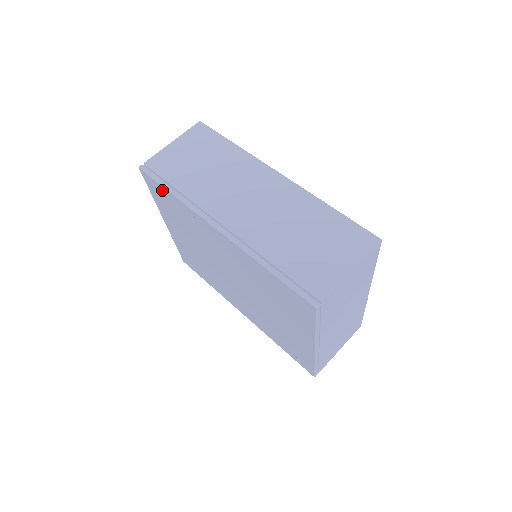
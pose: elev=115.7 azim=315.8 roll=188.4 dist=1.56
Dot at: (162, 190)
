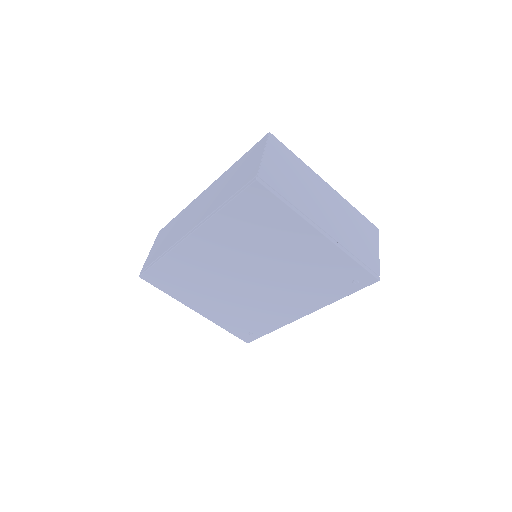
Dot at: (158, 270)
